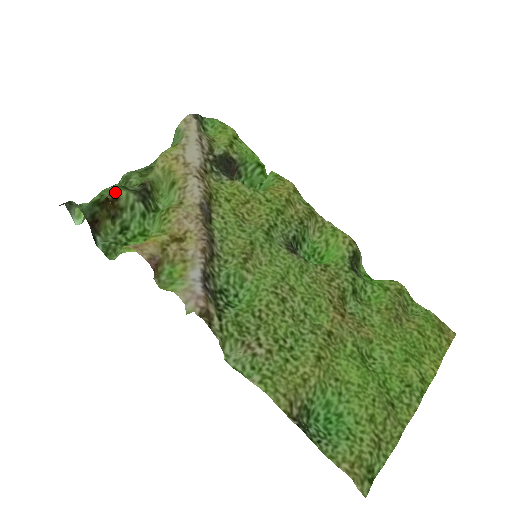
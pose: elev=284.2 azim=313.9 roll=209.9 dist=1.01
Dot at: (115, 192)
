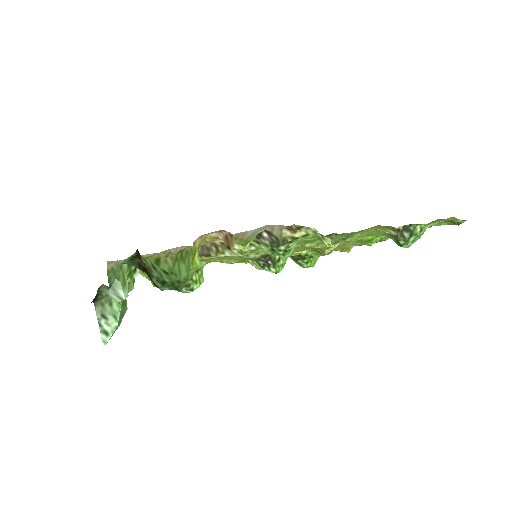
Dot at: occluded
